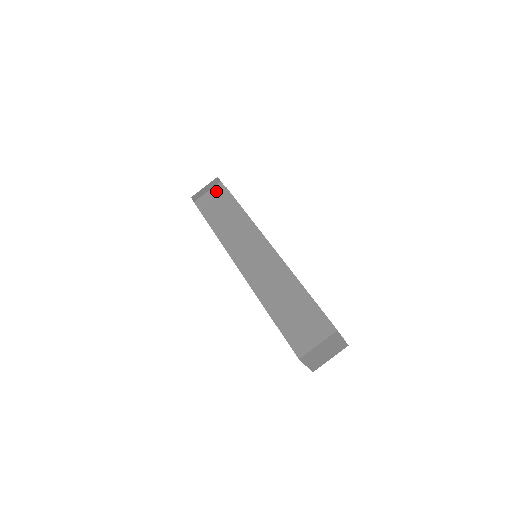
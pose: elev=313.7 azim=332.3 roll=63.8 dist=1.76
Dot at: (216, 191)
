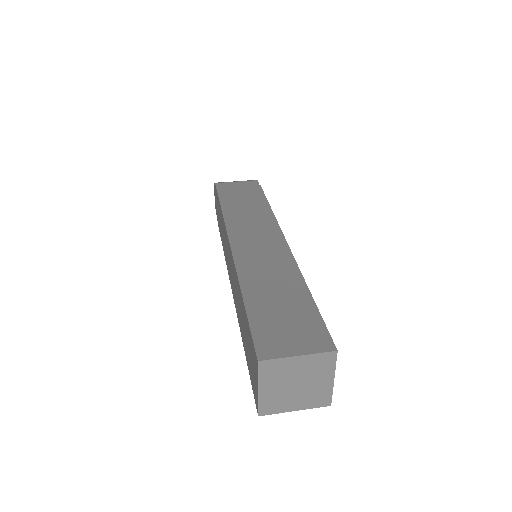
Dot at: (247, 184)
